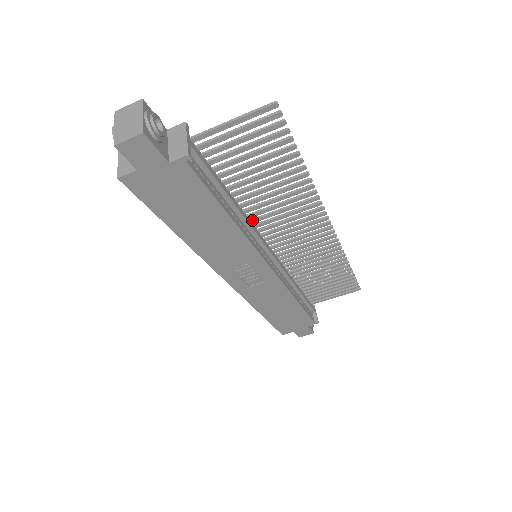
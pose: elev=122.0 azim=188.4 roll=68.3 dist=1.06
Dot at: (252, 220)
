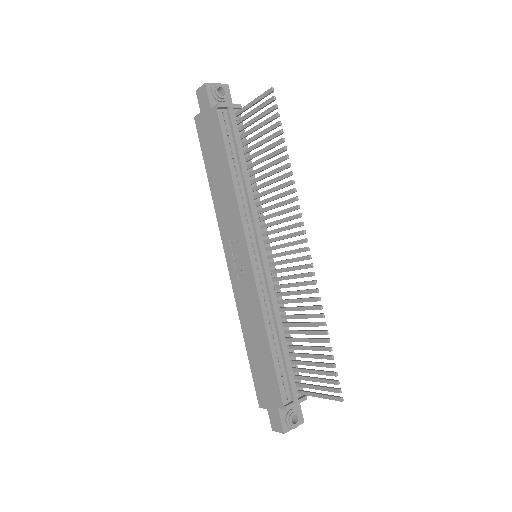
Dot at: (259, 209)
